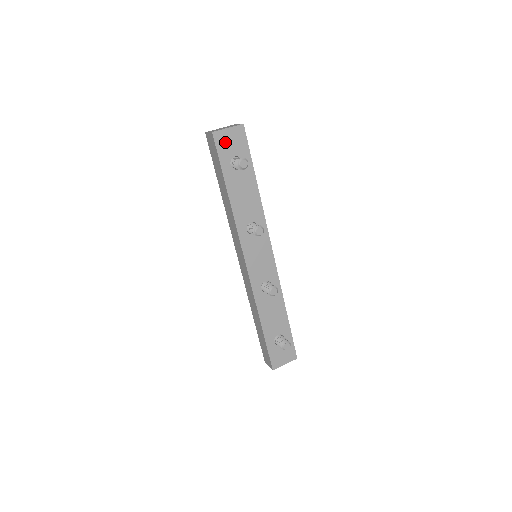
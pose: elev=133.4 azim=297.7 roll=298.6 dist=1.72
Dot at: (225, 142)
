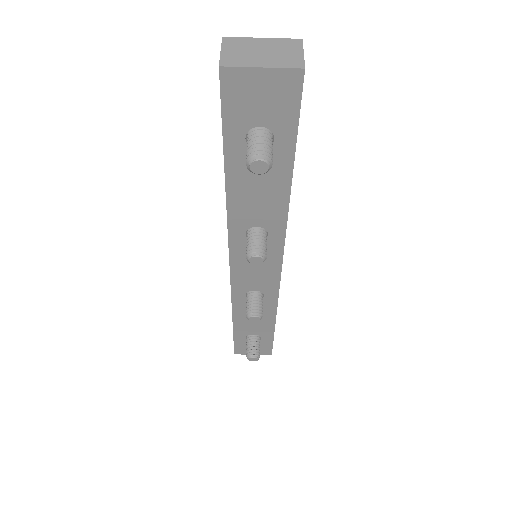
Dot at: (246, 94)
